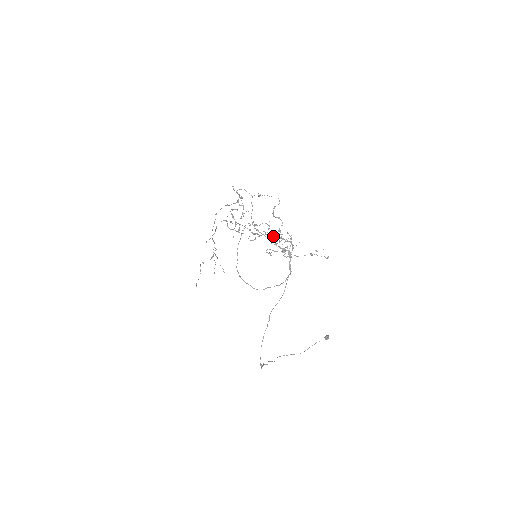
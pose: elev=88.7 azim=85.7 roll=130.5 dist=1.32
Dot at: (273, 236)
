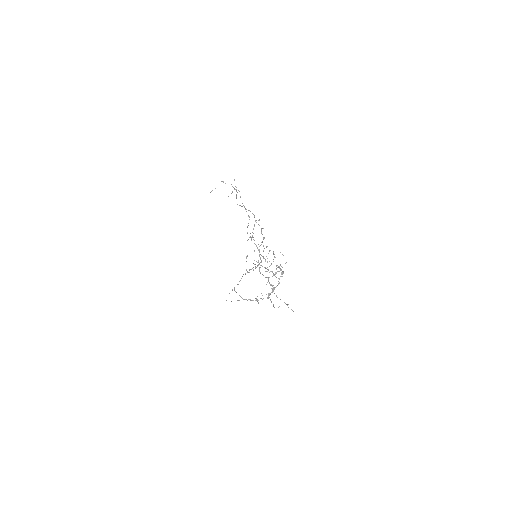
Dot at: occluded
